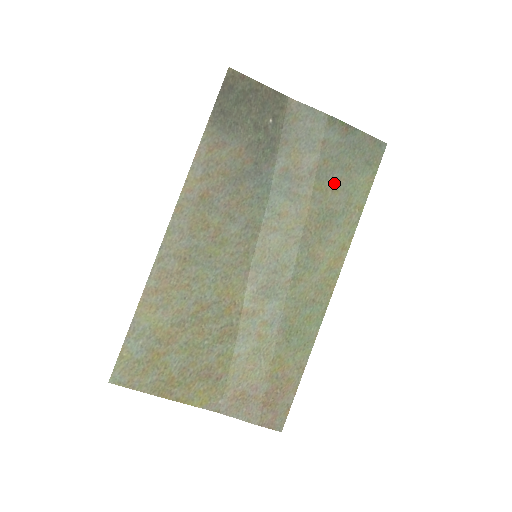
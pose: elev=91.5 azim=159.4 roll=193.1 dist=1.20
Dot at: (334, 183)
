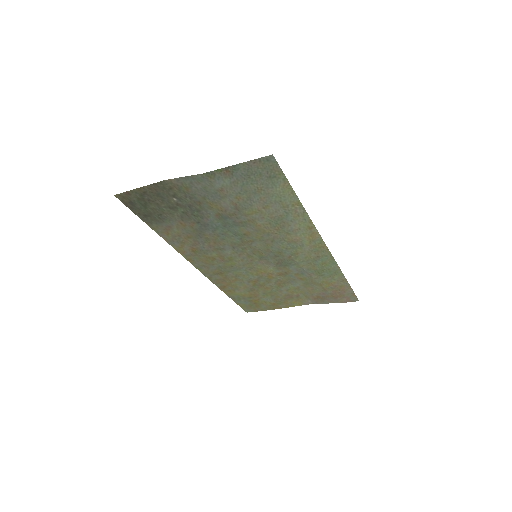
Dot at: (260, 204)
